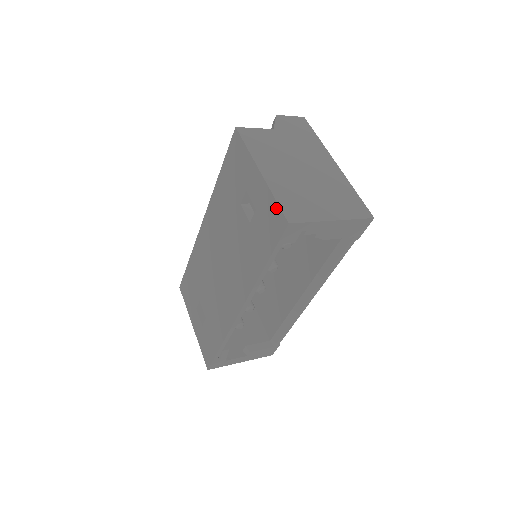
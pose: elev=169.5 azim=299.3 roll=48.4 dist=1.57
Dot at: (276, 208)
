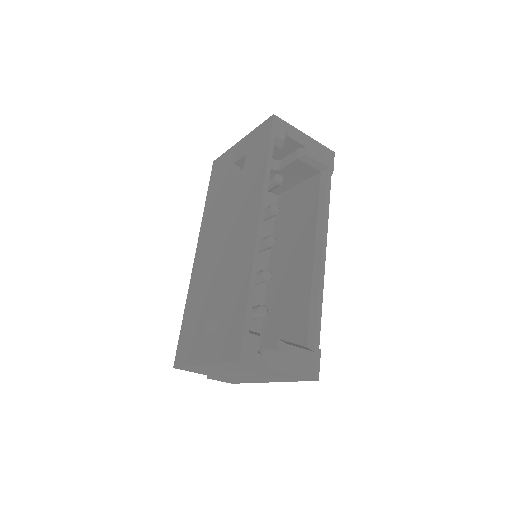
Dot at: (261, 127)
